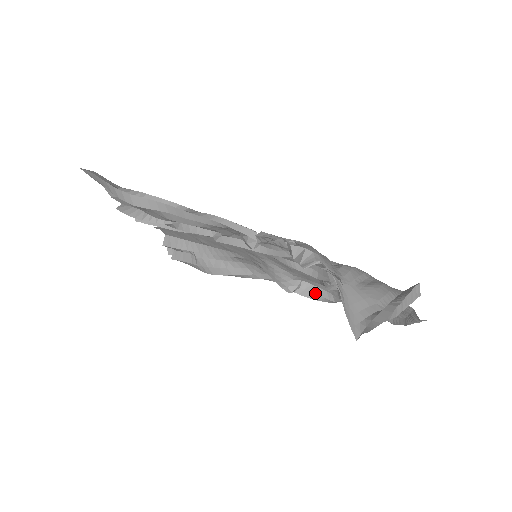
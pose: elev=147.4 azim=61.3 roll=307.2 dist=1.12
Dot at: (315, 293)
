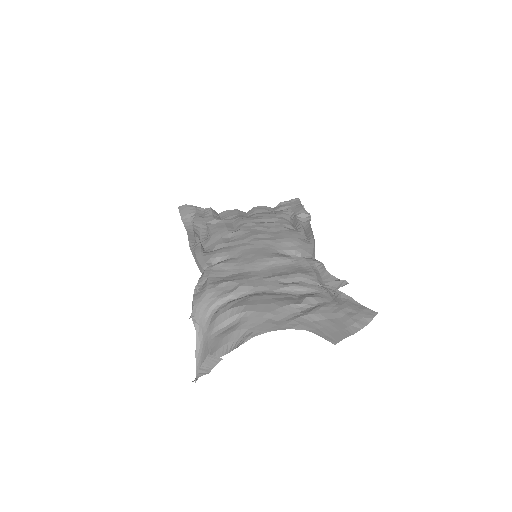
Dot at: occluded
